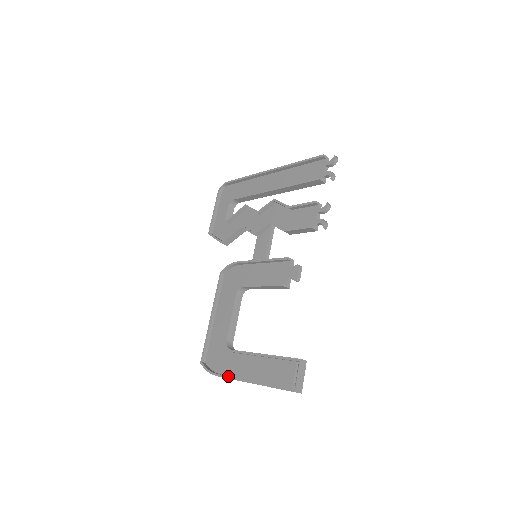
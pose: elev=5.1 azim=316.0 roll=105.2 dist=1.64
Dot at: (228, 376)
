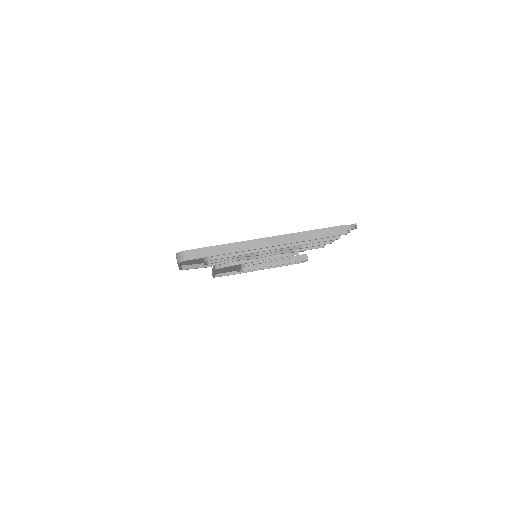
Dot at: occluded
